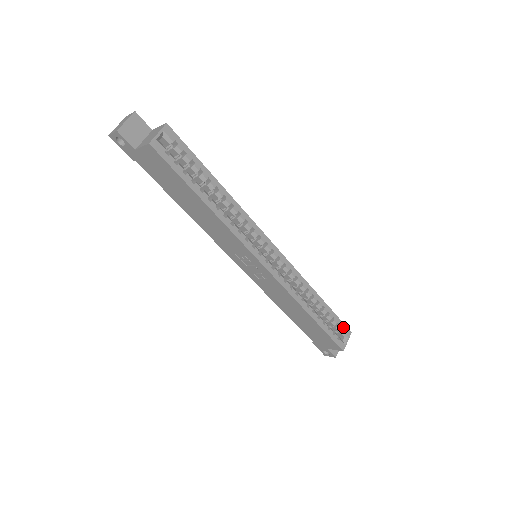
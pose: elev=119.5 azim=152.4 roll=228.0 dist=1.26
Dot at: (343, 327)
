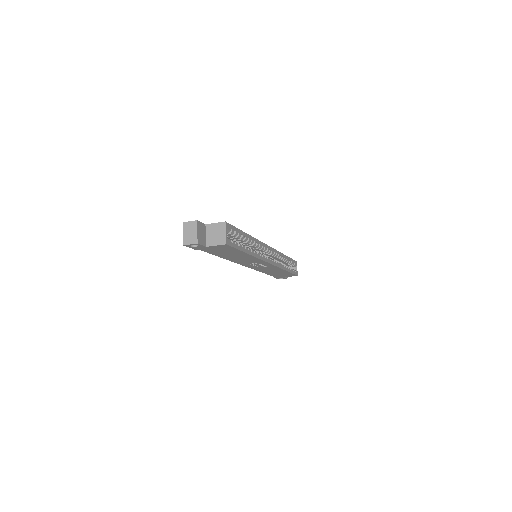
Dot at: (294, 262)
